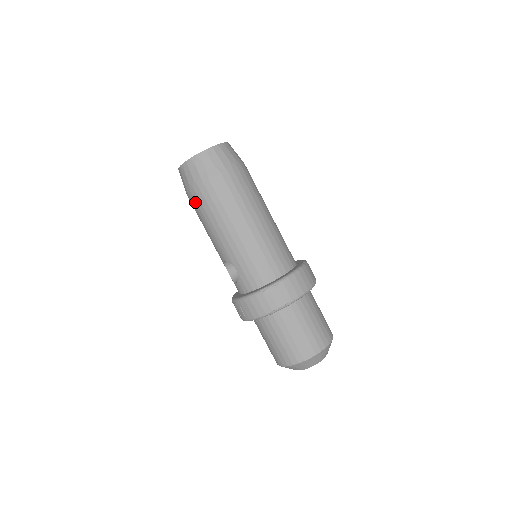
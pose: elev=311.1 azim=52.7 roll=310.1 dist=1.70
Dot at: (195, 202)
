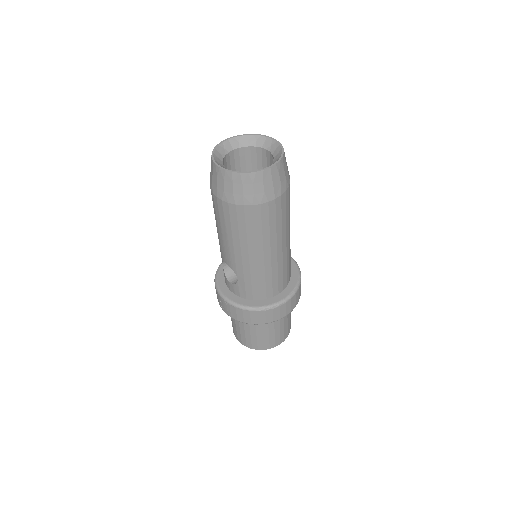
Dot at: (222, 211)
